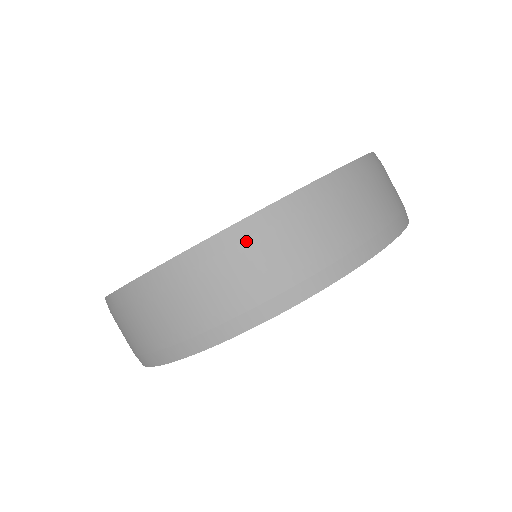
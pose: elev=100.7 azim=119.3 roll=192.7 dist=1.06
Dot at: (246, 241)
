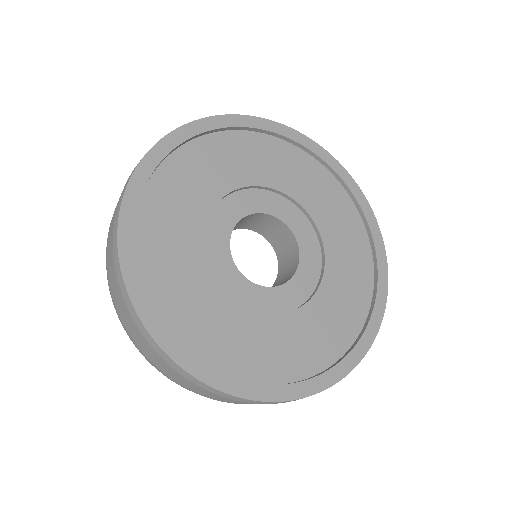
Dot at: (203, 389)
